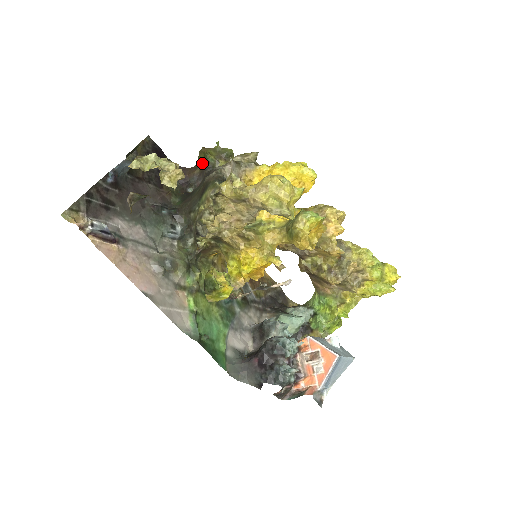
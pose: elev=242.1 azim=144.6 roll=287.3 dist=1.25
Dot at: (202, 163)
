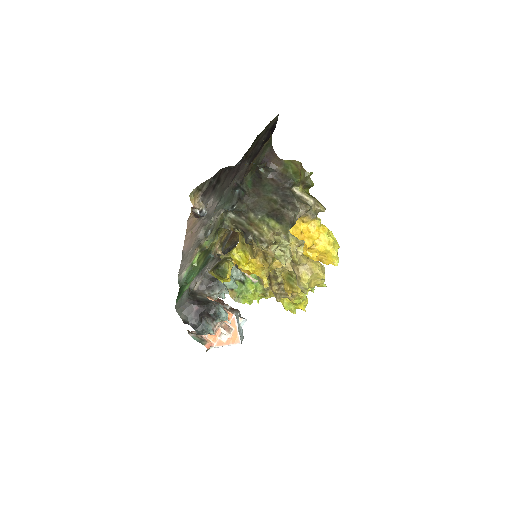
Dot at: (289, 172)
